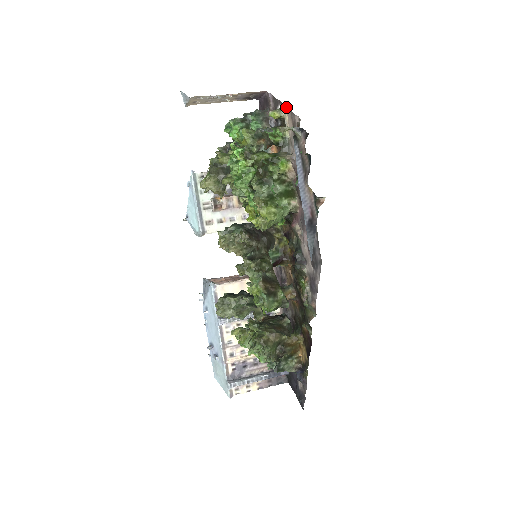
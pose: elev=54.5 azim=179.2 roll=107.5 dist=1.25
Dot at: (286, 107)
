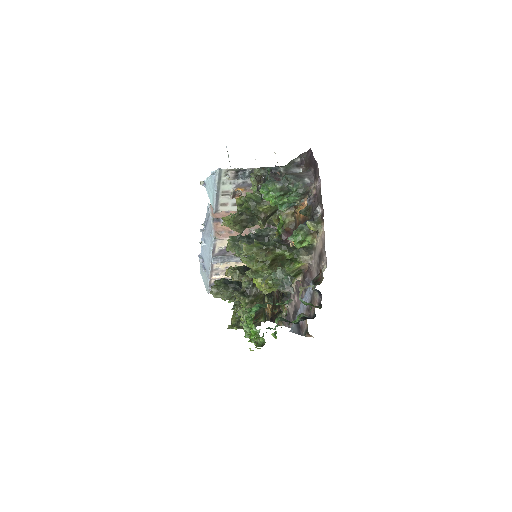
Dot at: occluded
